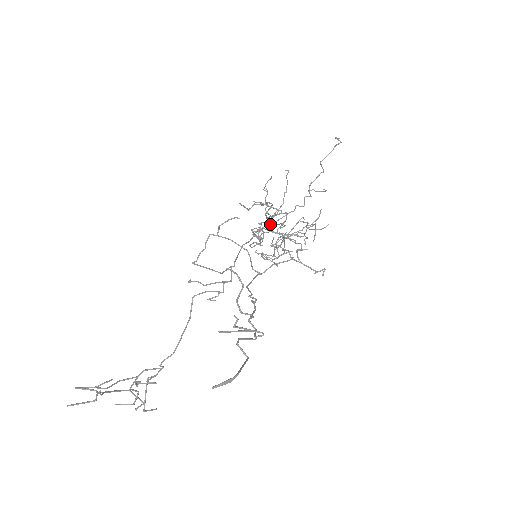
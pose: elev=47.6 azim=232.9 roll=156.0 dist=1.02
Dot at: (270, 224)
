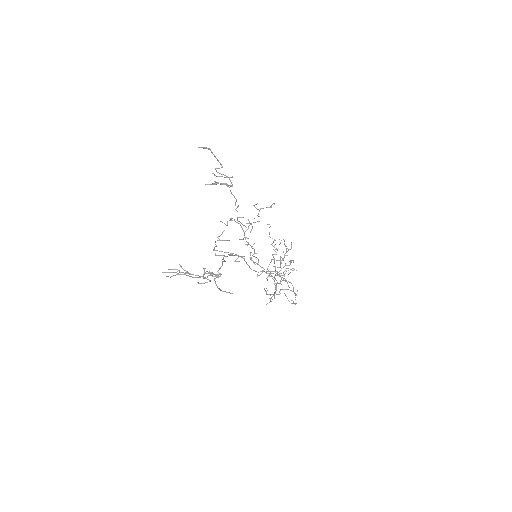
Dot at: (267, 271)
